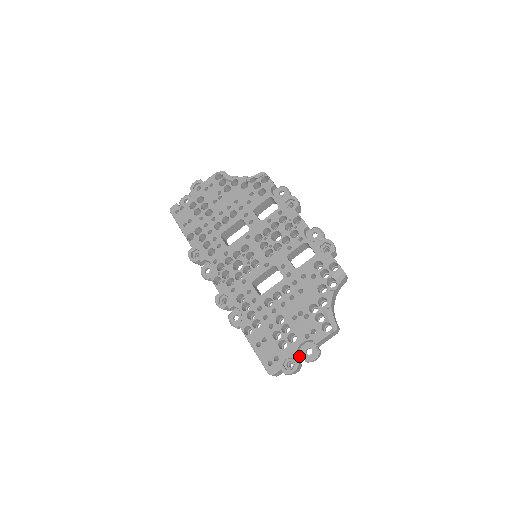
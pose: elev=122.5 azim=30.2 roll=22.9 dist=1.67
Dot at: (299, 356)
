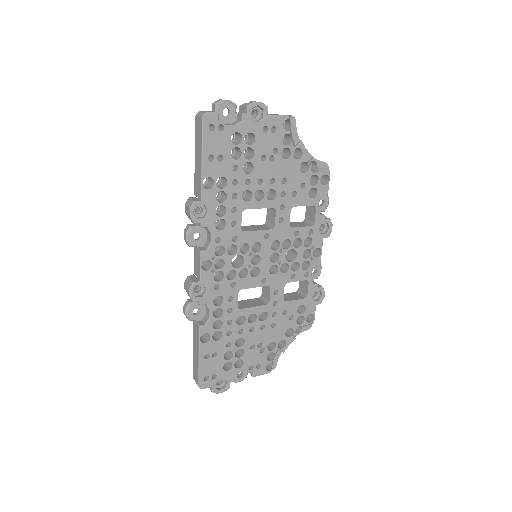
Dot at: (233, 380)
